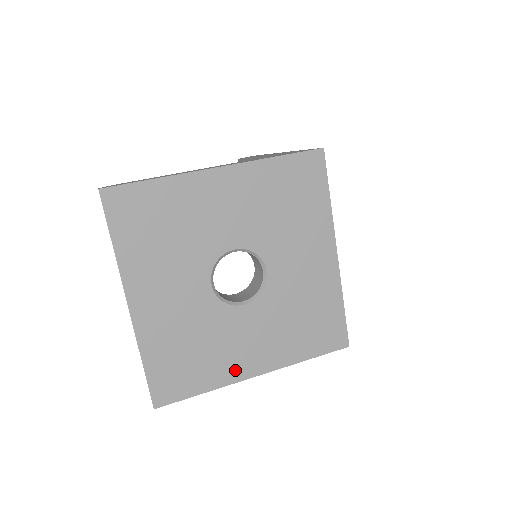
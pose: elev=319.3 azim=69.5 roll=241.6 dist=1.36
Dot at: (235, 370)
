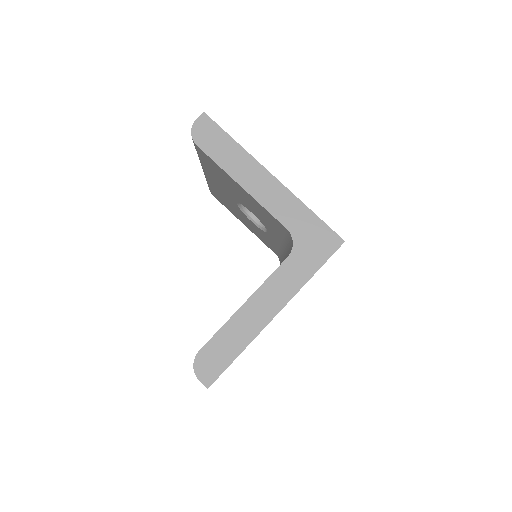
Dot at: occluded
